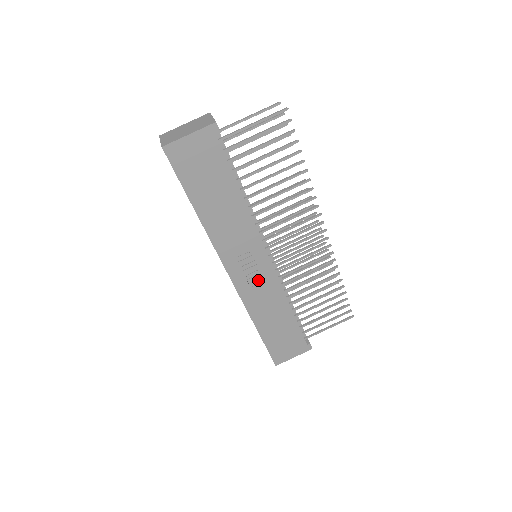
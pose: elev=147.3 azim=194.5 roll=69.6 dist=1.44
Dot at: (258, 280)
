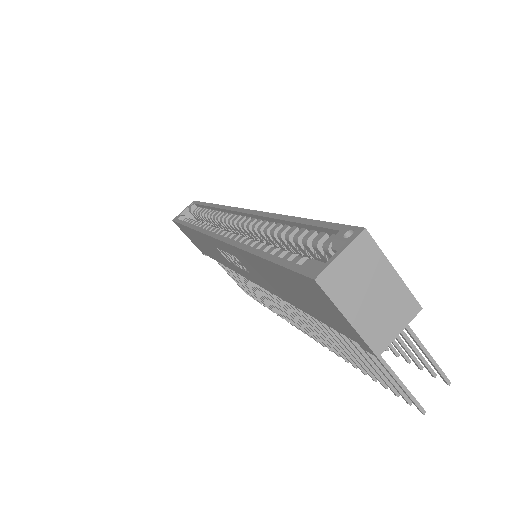
Dot at: occluded
